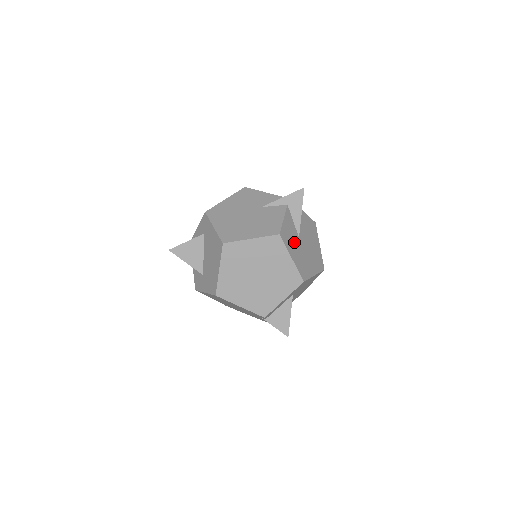
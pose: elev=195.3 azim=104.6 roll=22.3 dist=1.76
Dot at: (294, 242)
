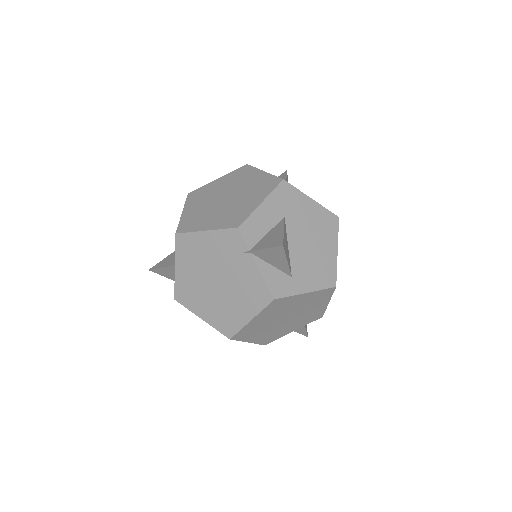
Dot at: occluded
